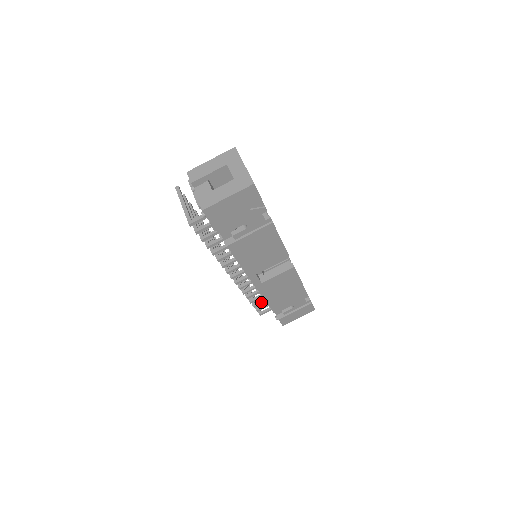
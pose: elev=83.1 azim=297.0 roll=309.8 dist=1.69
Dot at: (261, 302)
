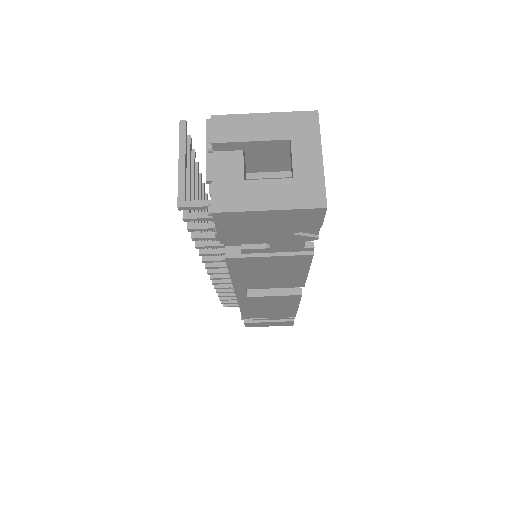
Dot at: (232, 298)
